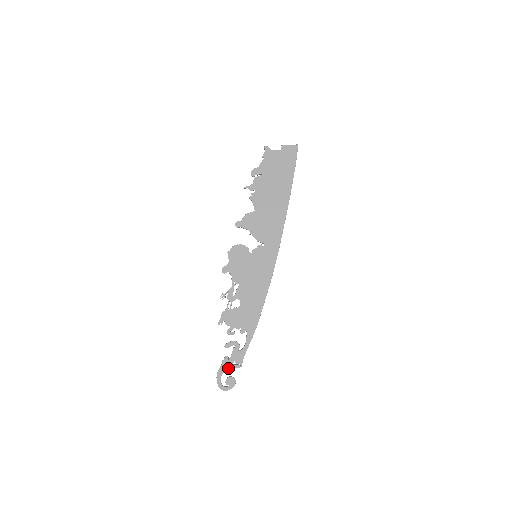
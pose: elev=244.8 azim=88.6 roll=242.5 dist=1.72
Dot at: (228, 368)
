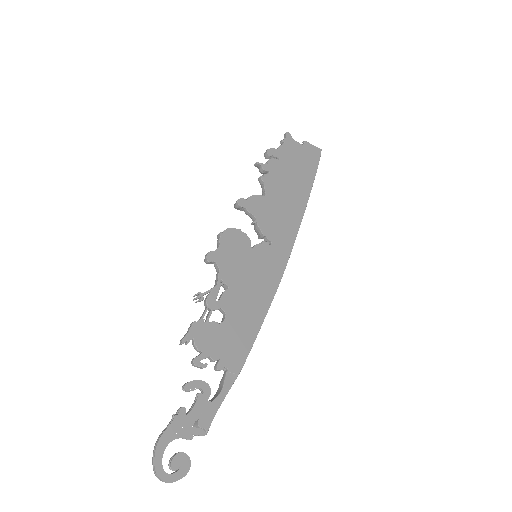
Dot at: (182, 432)
